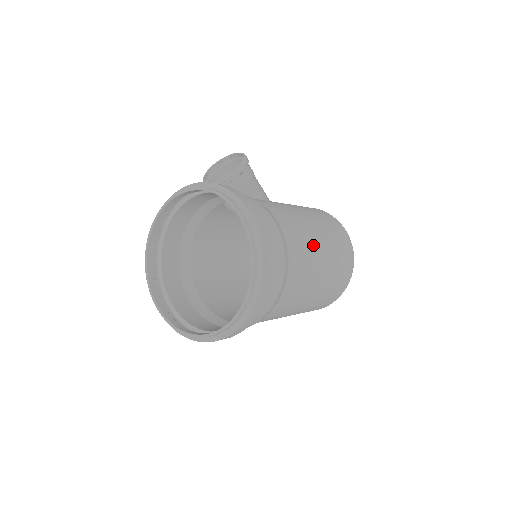
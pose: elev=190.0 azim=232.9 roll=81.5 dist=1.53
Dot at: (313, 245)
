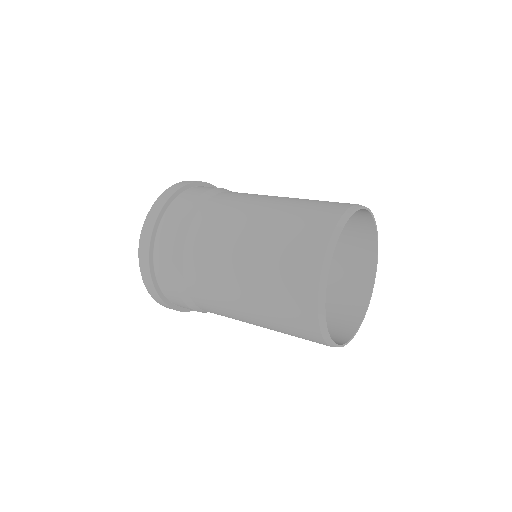
Dot at: (261, 197)
